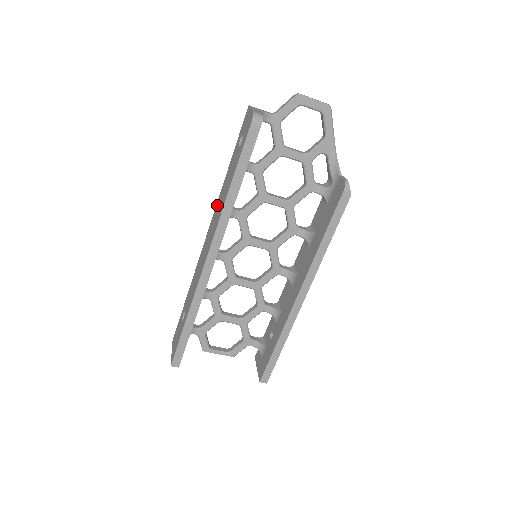
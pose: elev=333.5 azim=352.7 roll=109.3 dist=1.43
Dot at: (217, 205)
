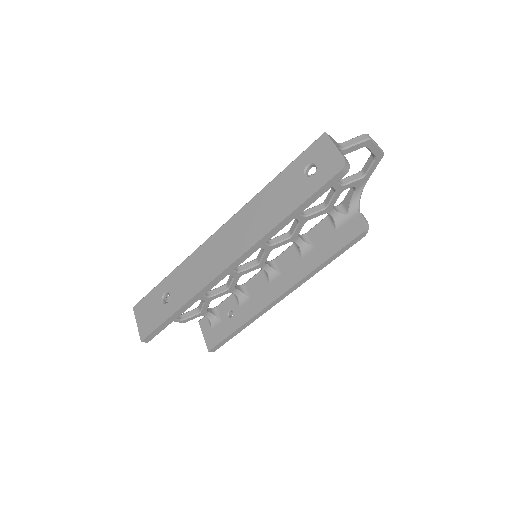
Dot at: (248, 210)
